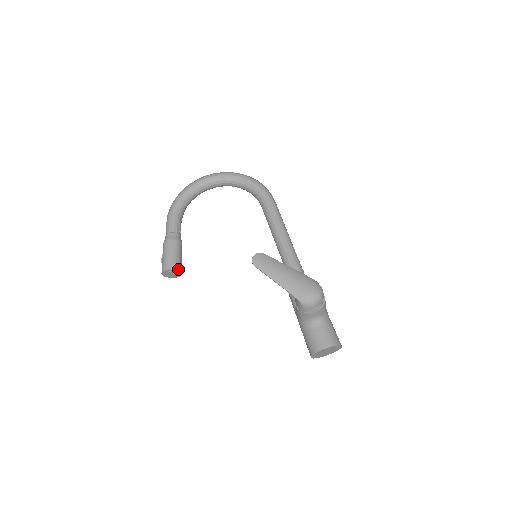
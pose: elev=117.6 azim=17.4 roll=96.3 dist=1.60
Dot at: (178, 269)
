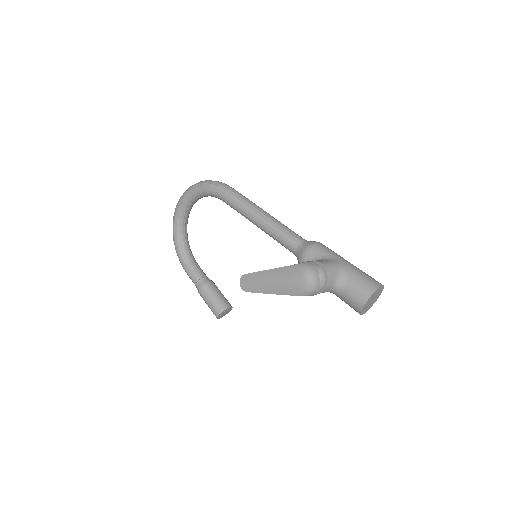
Dot at: (223, 309)
